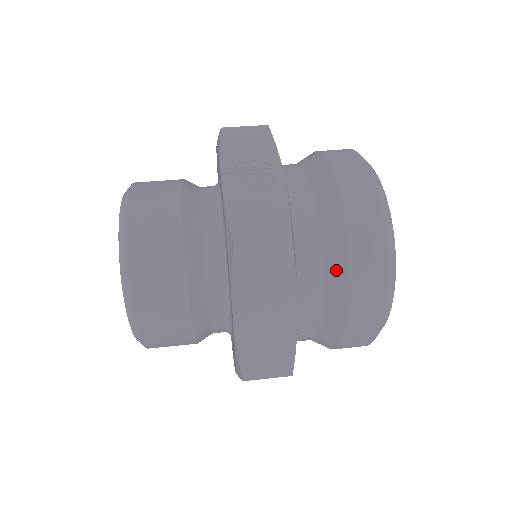
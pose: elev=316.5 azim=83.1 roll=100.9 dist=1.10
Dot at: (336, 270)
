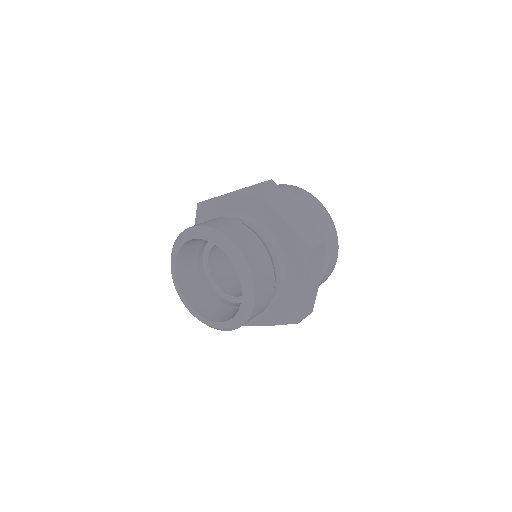
Dot at: (296, 201)
